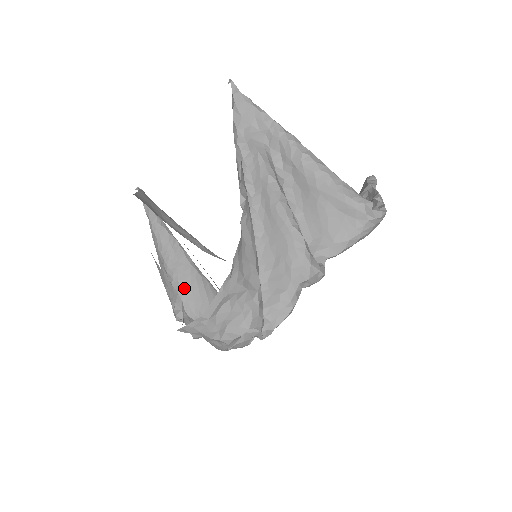
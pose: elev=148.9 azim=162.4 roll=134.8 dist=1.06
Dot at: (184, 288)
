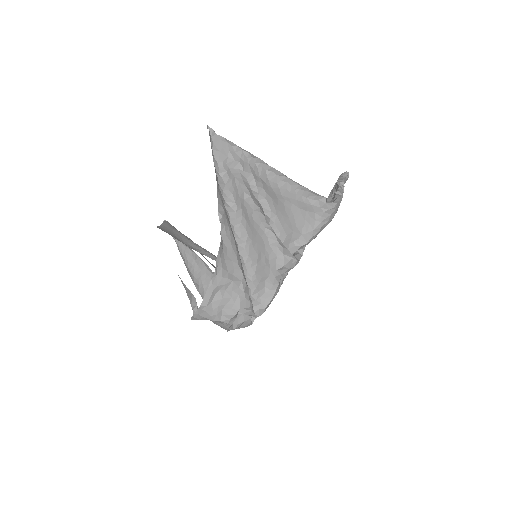
Dot at: occluded
